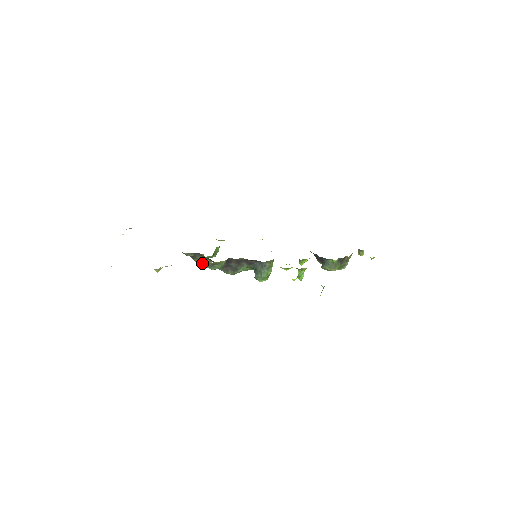
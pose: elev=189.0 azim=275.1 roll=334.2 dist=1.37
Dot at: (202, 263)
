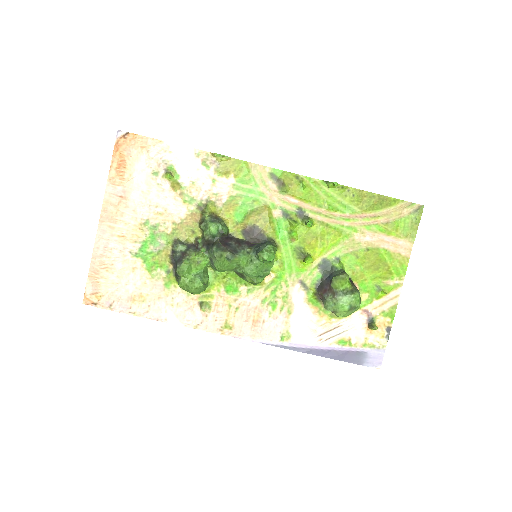
Dot at: (203, 222)
